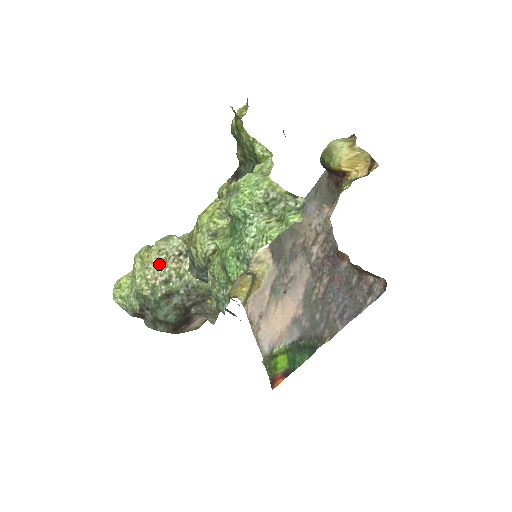
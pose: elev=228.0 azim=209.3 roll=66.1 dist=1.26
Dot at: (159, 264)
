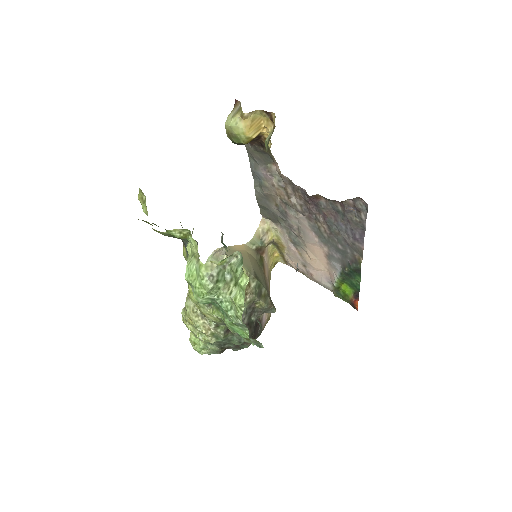
Dot at: (201, 318)
